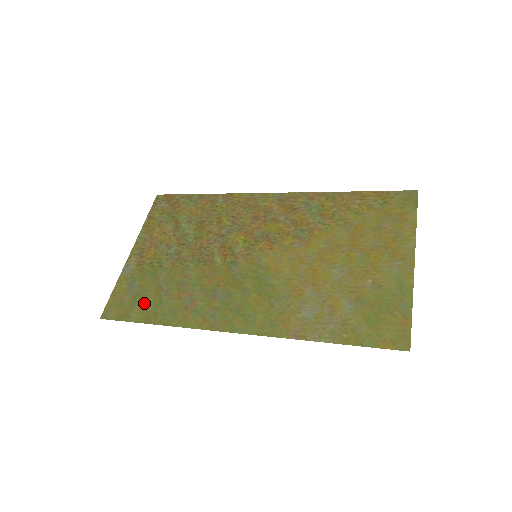
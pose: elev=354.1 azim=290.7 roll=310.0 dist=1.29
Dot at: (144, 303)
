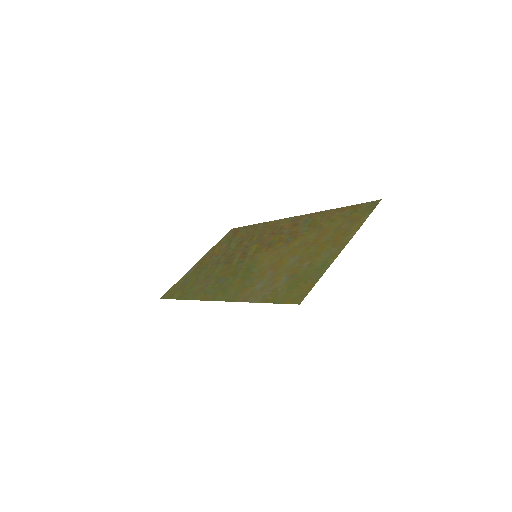
Dot at: (184, 289)
